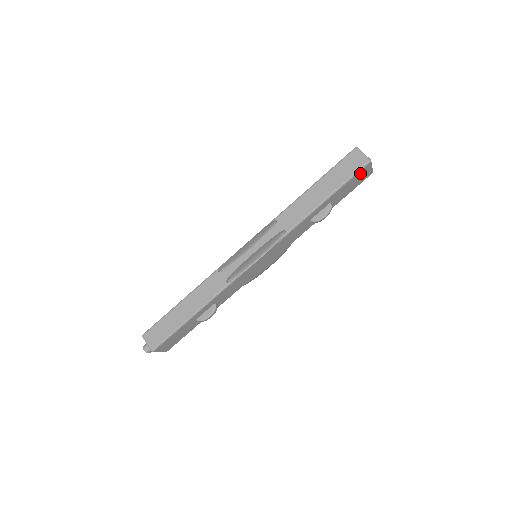
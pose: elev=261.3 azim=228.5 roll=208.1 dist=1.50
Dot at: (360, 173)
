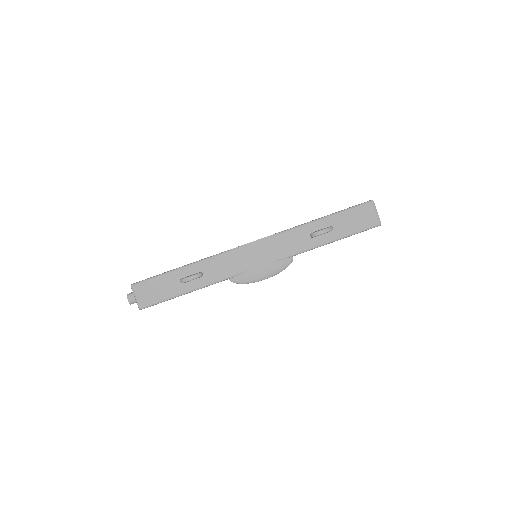
Dot at: (363, 209)
